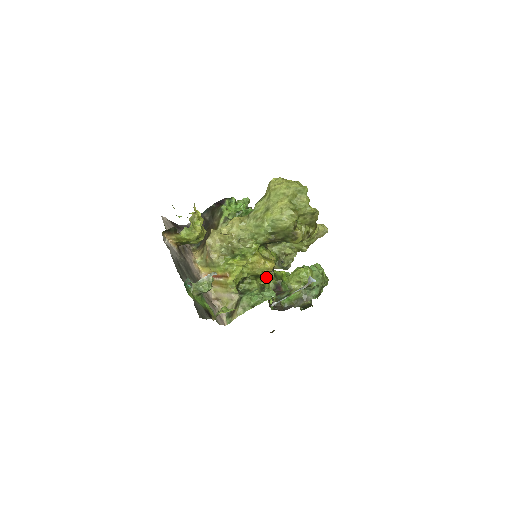
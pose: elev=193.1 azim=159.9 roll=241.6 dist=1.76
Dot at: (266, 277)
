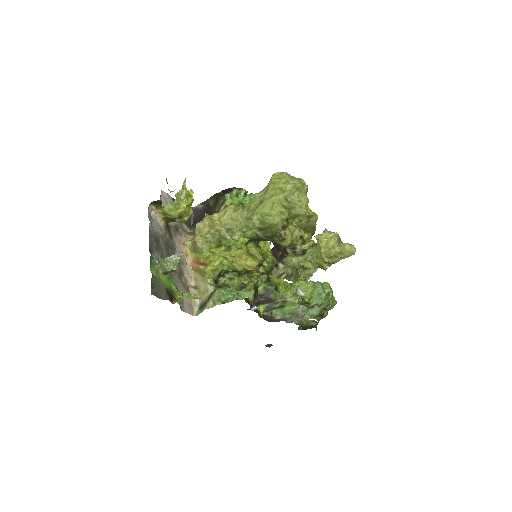
Dot at: (251, 277)
